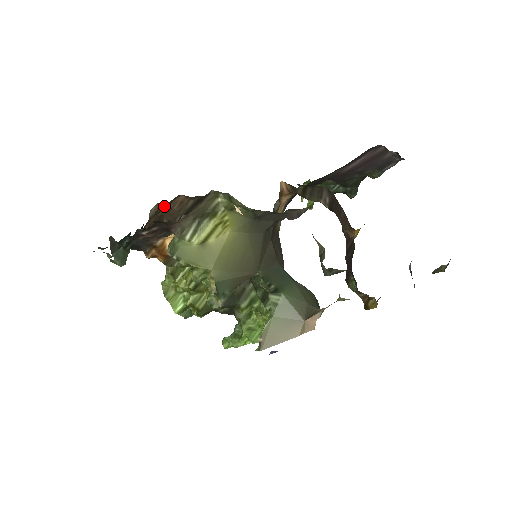
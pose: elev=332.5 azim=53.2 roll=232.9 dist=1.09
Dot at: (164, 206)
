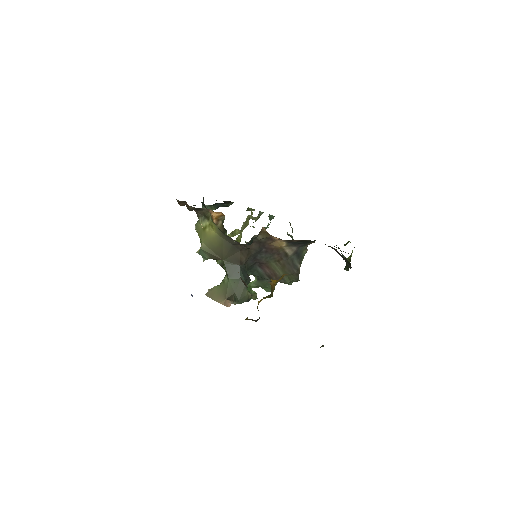
Dot at: (182, 201)
